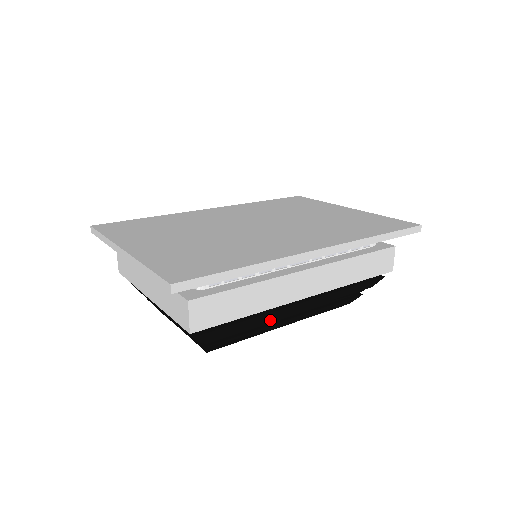
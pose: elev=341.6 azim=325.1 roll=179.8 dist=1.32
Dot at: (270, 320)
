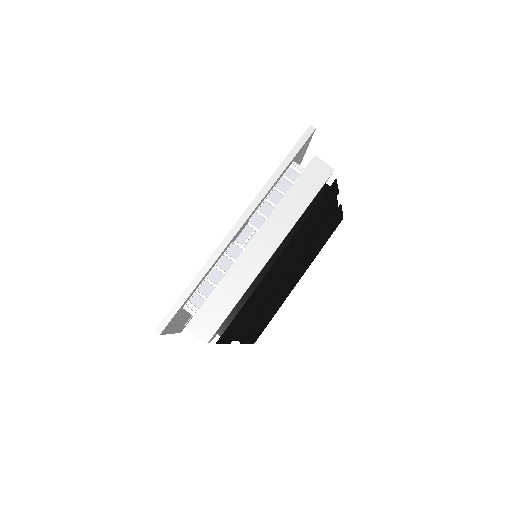
Dot at: (275, 288)
